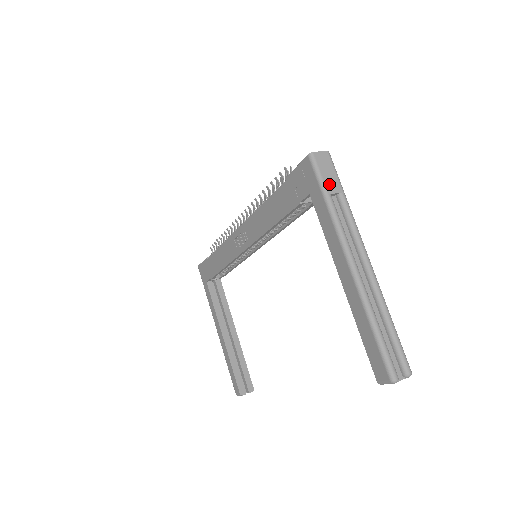
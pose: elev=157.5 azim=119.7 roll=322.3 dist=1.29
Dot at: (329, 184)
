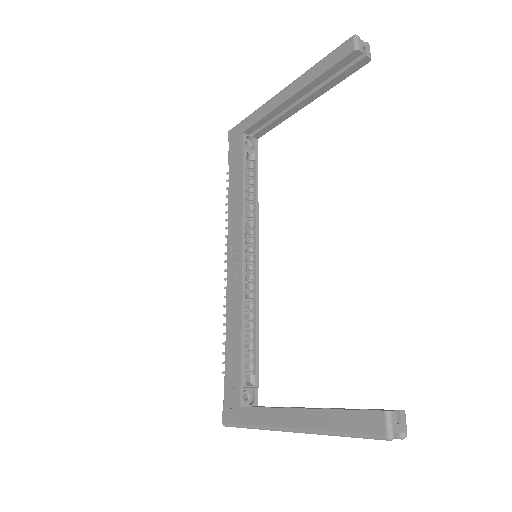
Dot at: occluded
